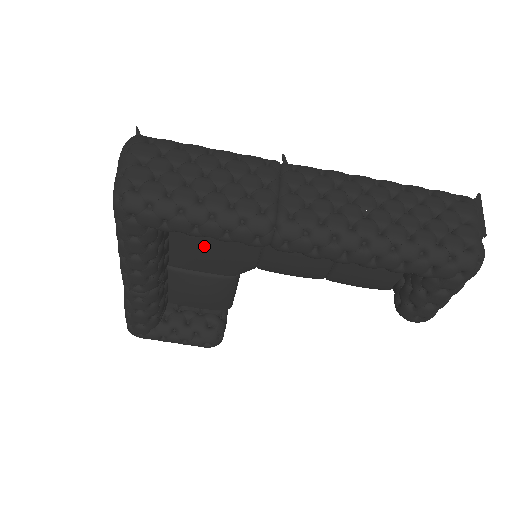
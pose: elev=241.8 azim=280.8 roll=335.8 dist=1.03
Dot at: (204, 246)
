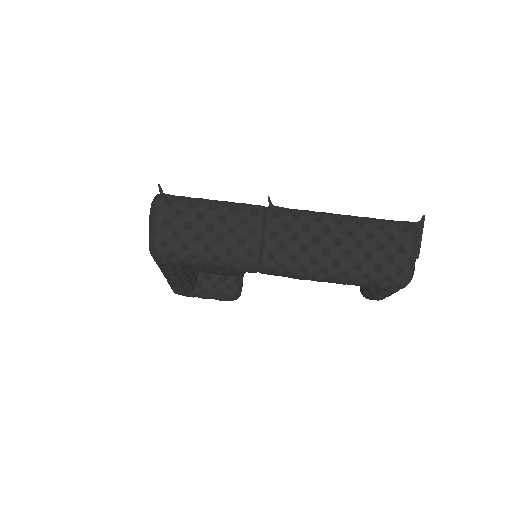
Dot at: occluded
